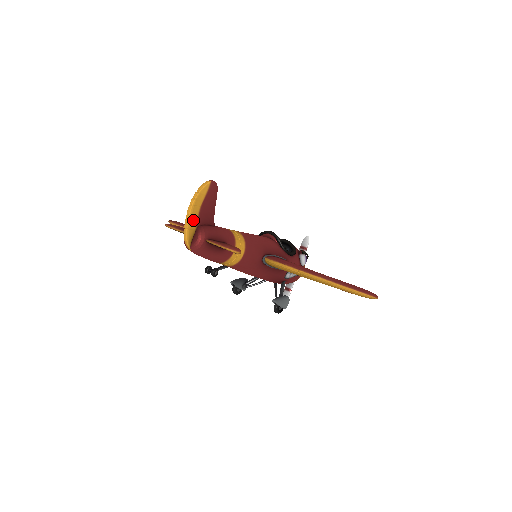
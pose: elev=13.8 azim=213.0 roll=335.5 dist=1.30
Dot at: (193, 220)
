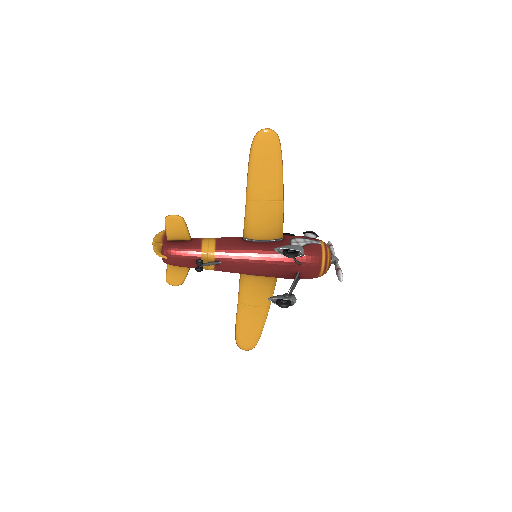
Dot at: (158, 244)
